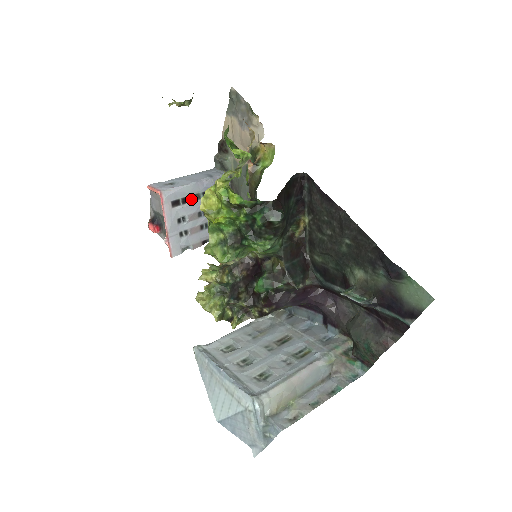
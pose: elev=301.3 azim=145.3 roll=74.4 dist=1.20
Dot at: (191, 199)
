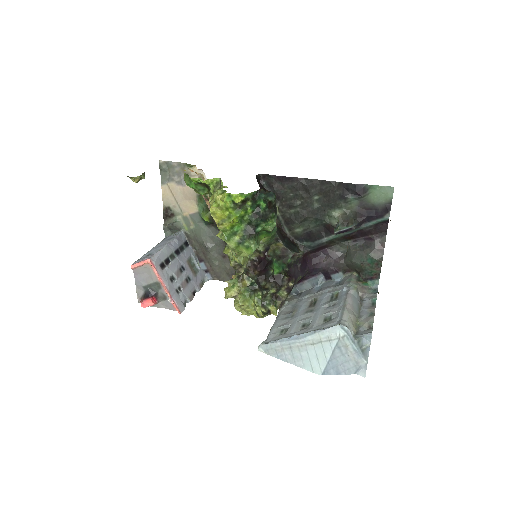
Dot at: (170, 260)
